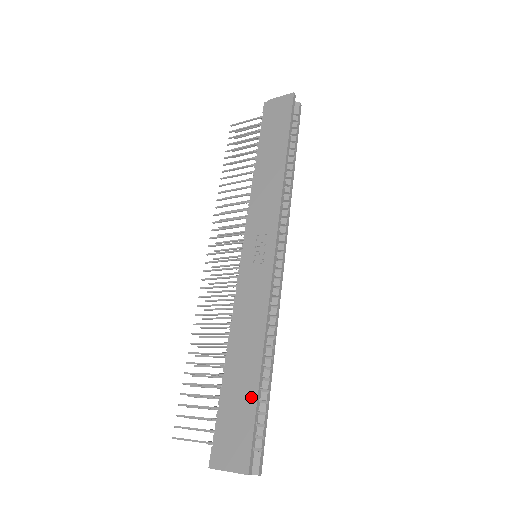
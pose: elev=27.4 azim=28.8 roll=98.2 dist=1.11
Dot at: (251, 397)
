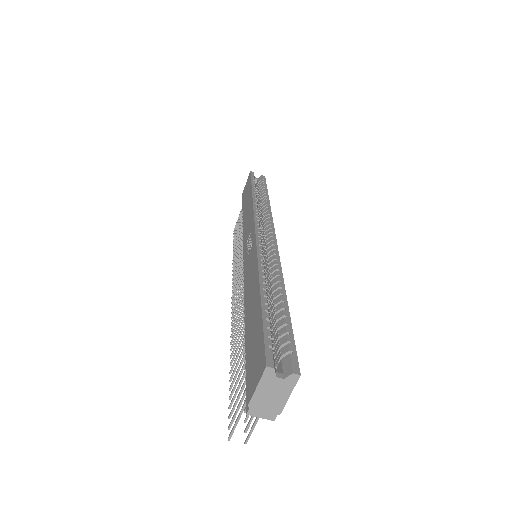
Dot at: (258, 316)
